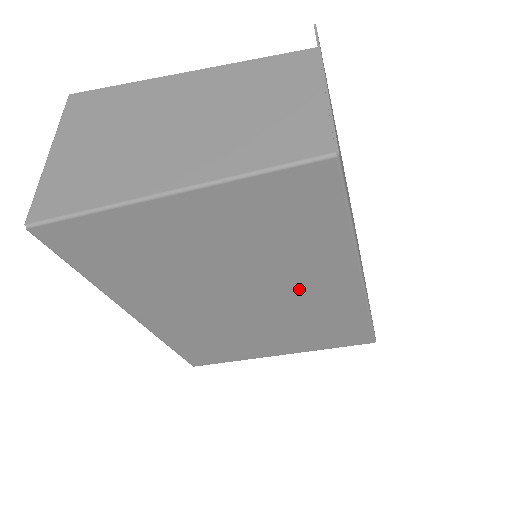
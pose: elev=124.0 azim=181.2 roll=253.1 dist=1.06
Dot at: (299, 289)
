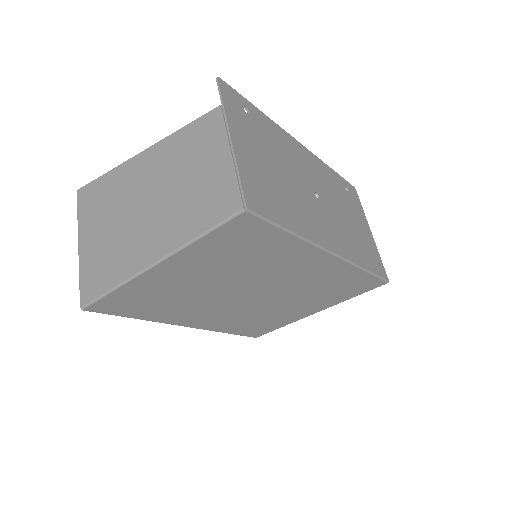
Dot at: (291, 276)
